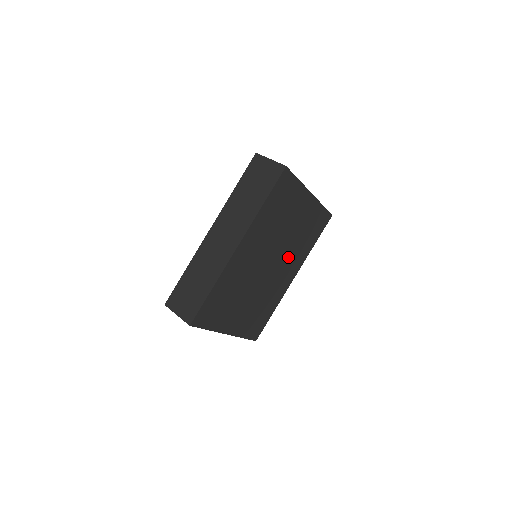
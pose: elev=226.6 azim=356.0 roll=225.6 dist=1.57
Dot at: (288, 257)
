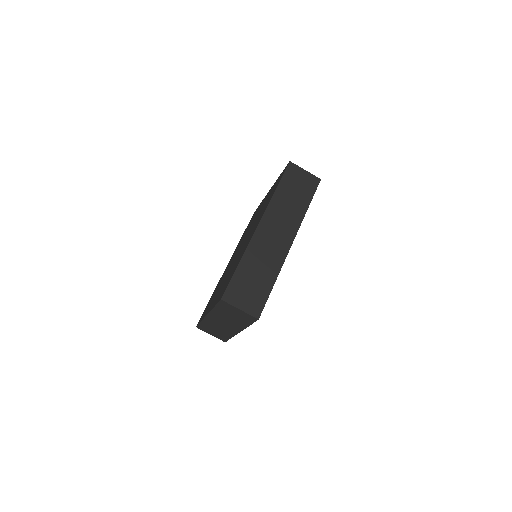
Dot at: occluded
